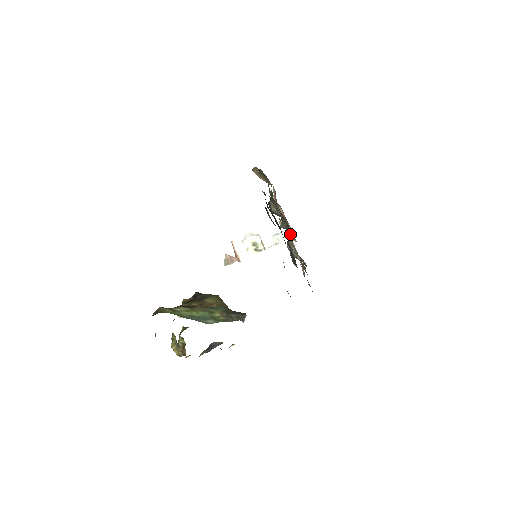
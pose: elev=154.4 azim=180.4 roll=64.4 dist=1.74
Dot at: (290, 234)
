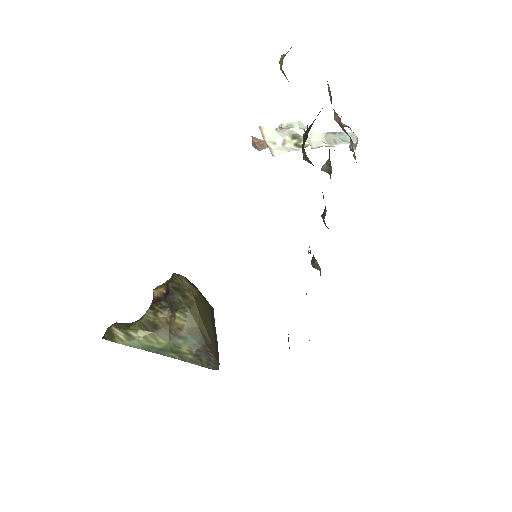
Dot at: occluded
